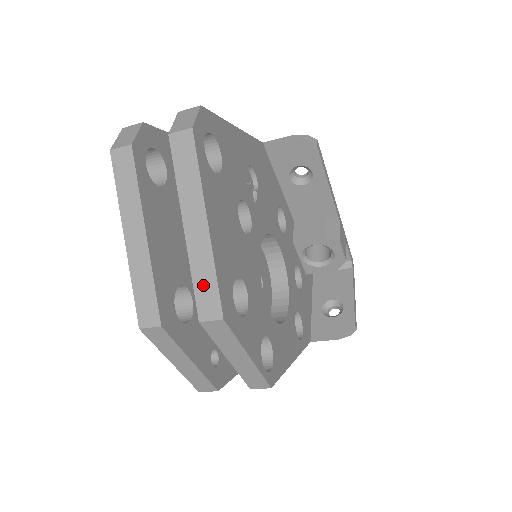
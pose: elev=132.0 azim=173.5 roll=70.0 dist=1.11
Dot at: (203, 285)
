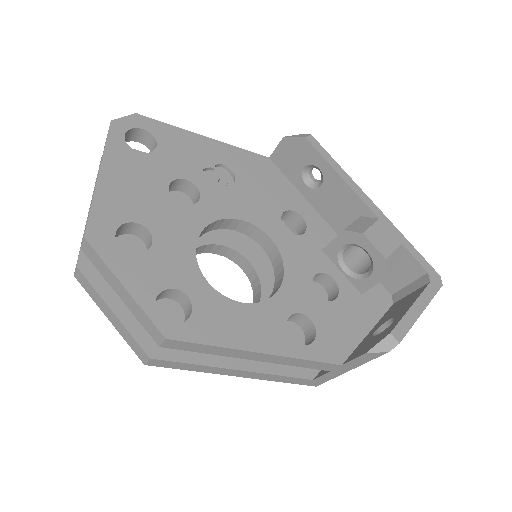
Dot at: occluded
